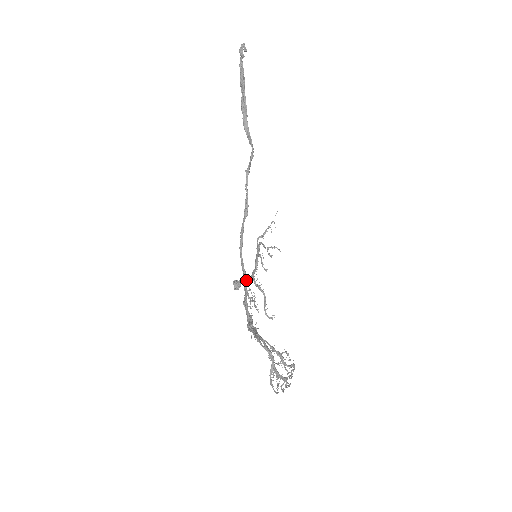
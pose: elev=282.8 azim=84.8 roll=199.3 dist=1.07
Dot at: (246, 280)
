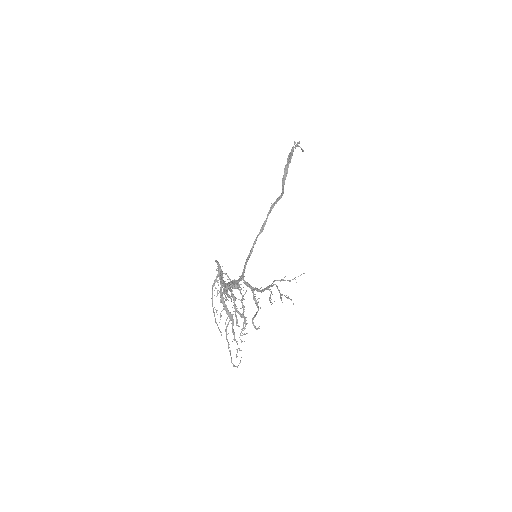
Dot at: (242, 275)
